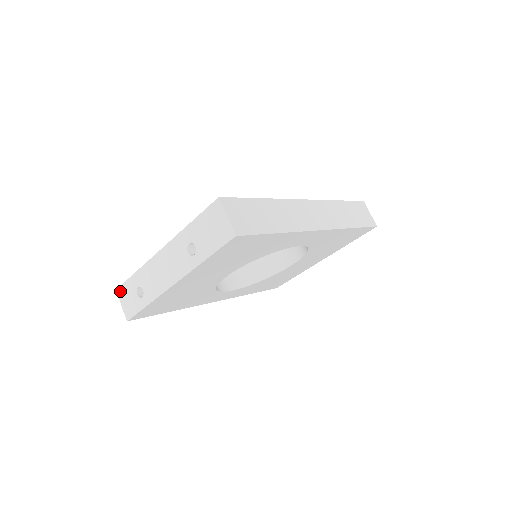
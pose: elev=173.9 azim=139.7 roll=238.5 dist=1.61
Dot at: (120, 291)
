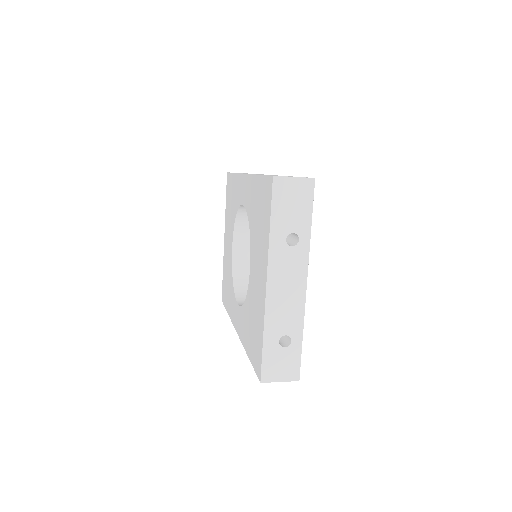
Dot at: (266, 376)
